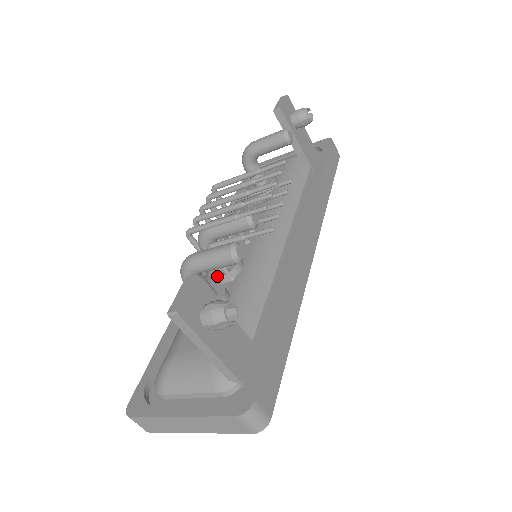
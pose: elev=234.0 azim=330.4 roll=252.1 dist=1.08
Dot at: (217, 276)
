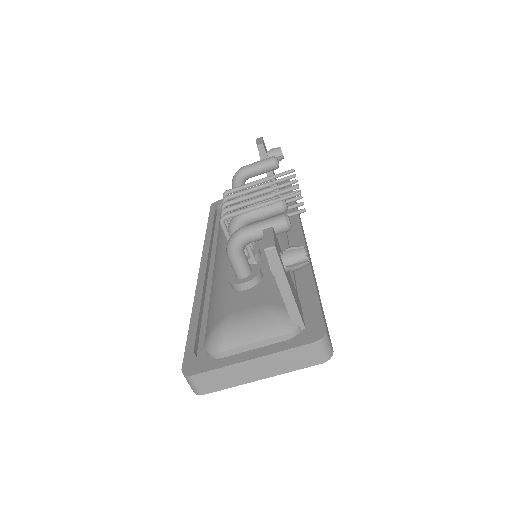
Dot at: occluded
